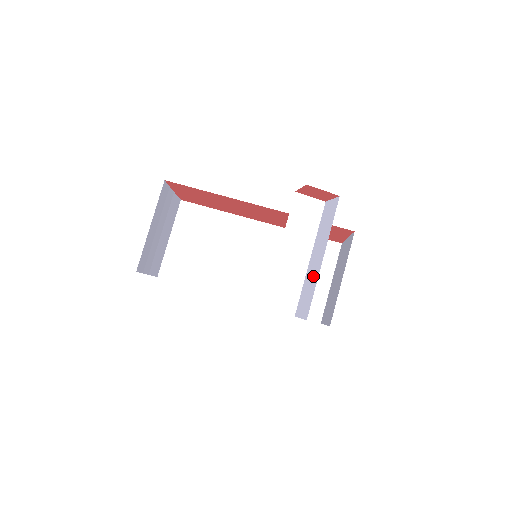
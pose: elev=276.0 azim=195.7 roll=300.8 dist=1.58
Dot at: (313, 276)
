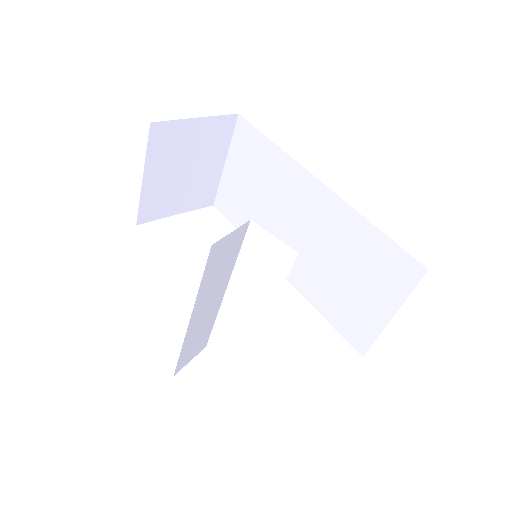
Dot at: occluded
